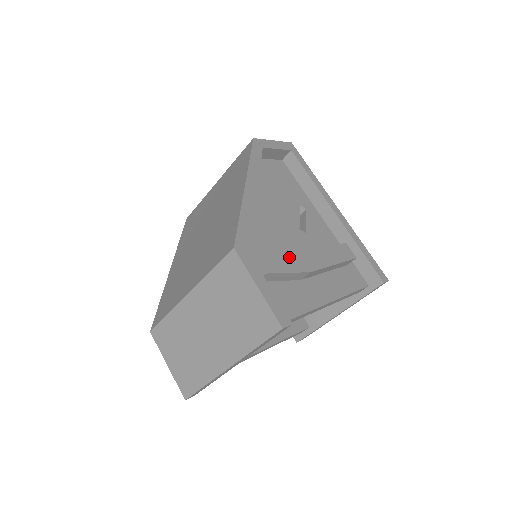
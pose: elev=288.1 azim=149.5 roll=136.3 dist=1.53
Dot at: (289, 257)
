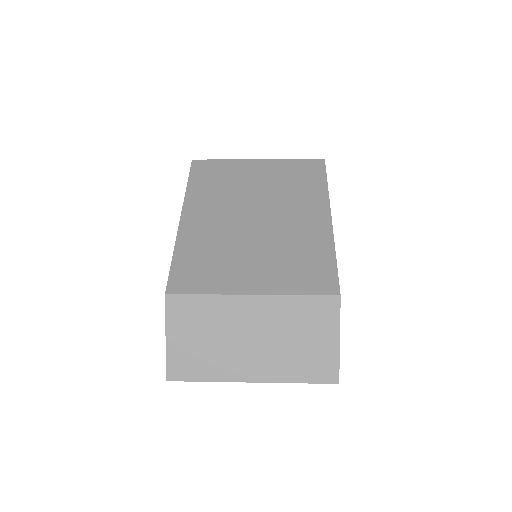
Dot at: occluded
